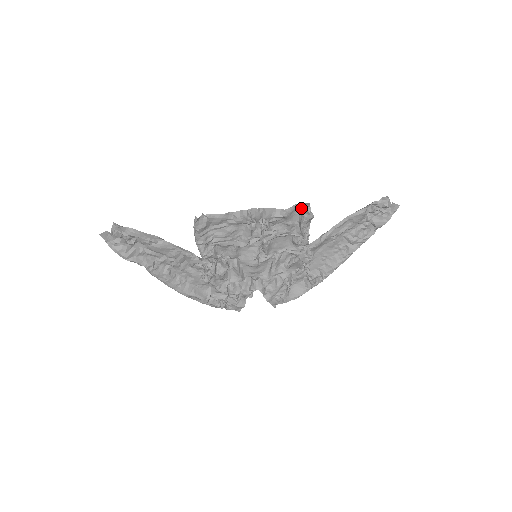
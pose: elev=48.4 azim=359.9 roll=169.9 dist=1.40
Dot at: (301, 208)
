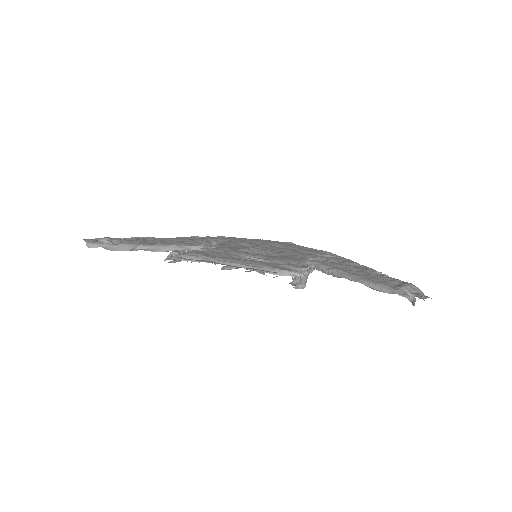
Dot at: occluded
